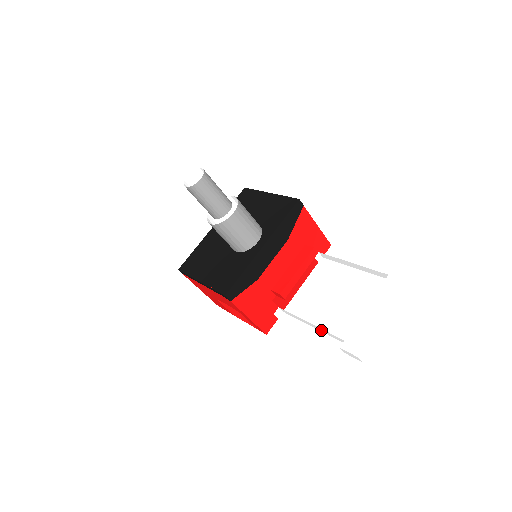
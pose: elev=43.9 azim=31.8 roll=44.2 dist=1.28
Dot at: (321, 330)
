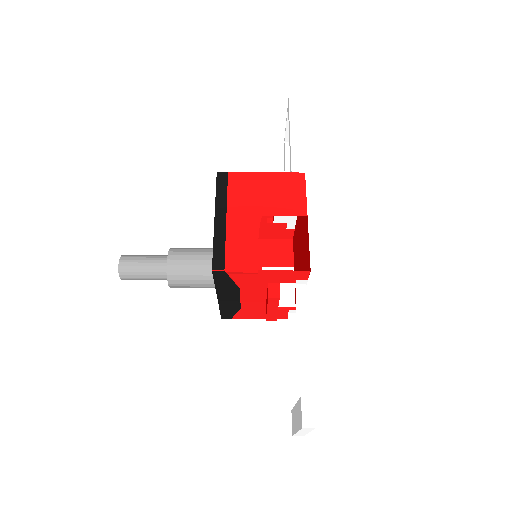
Dot at: occluded
